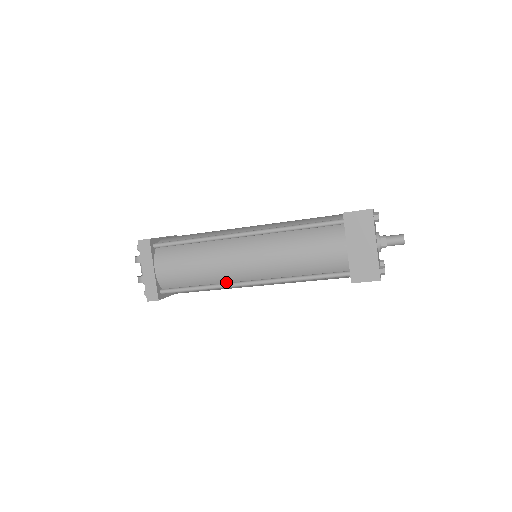
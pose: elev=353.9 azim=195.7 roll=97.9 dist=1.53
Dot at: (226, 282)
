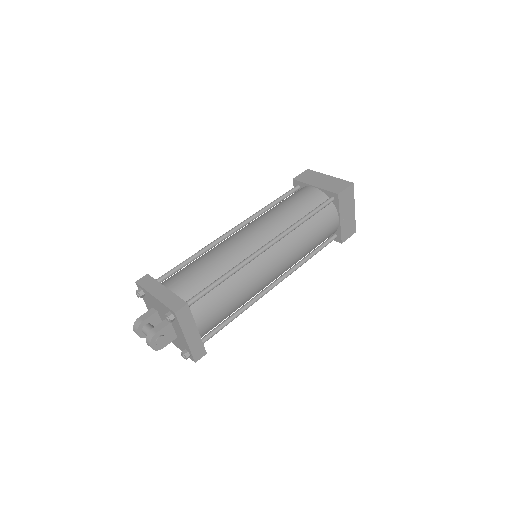
Dot at: occluded
